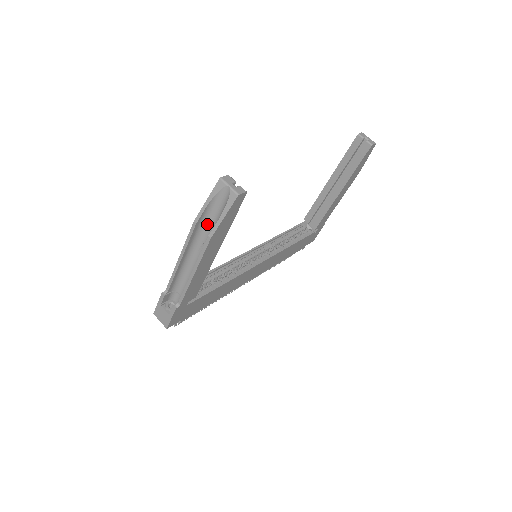
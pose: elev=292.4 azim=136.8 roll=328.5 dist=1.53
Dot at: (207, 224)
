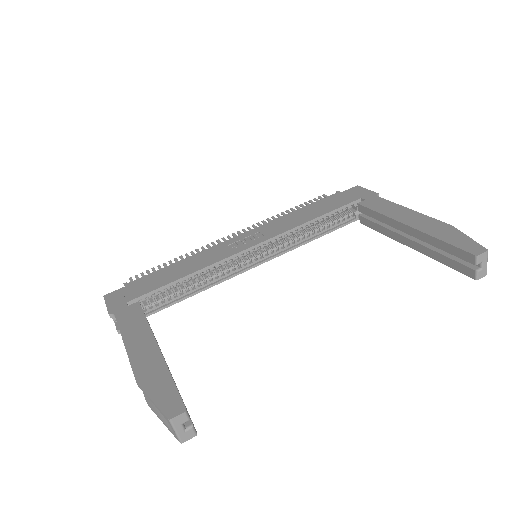
Dot at: occluded
